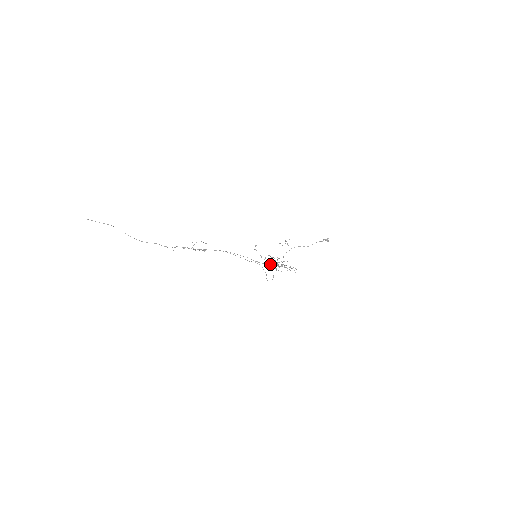
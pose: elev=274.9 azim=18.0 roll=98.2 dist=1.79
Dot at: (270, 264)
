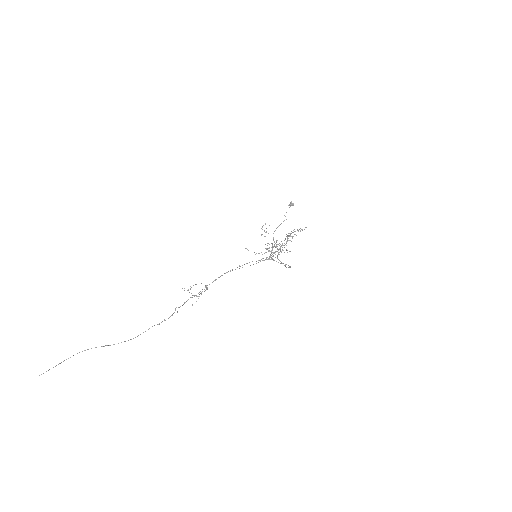
Dot at: (275, 252)
